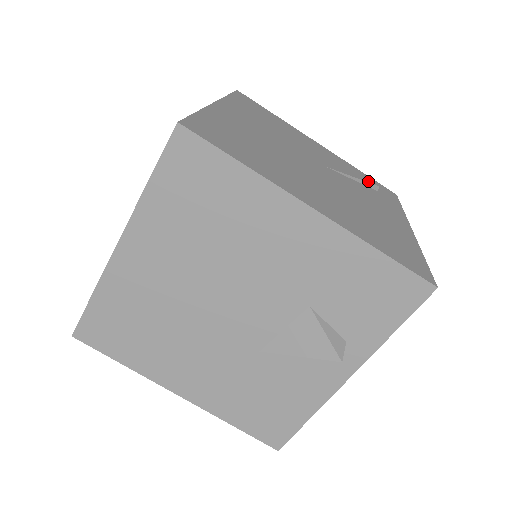
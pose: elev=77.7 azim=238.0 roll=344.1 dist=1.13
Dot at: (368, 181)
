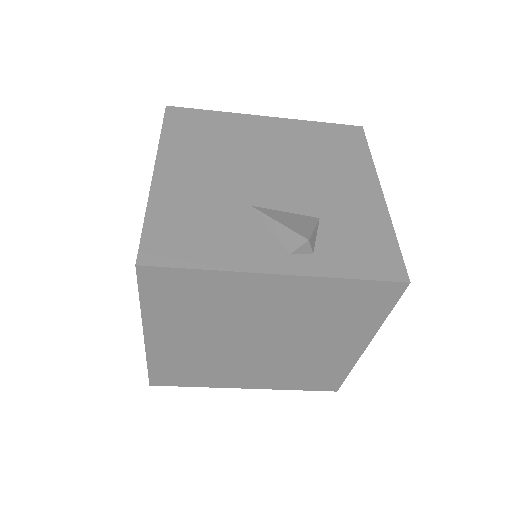
Dot at: occluded
